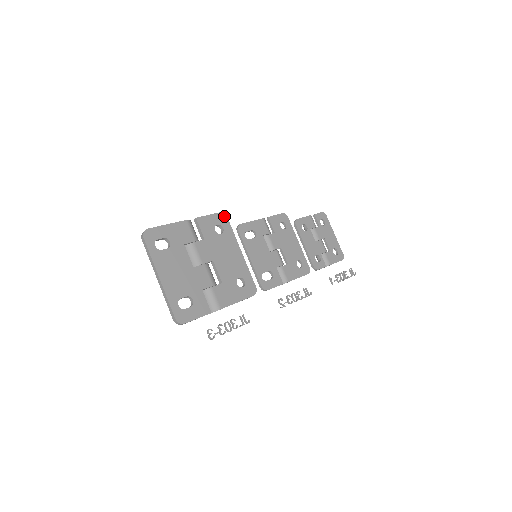
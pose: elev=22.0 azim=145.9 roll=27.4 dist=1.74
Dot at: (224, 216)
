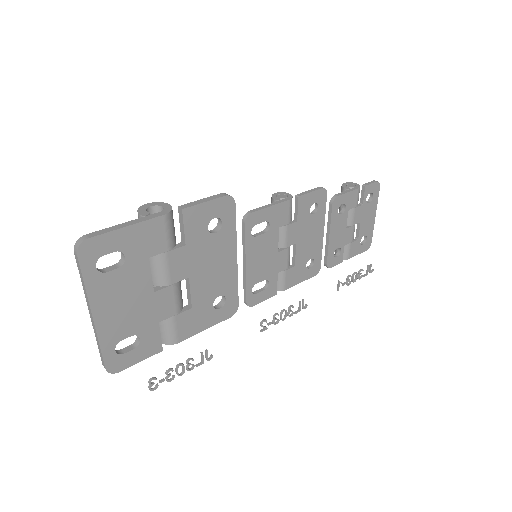
Dot at: (231, 201)
